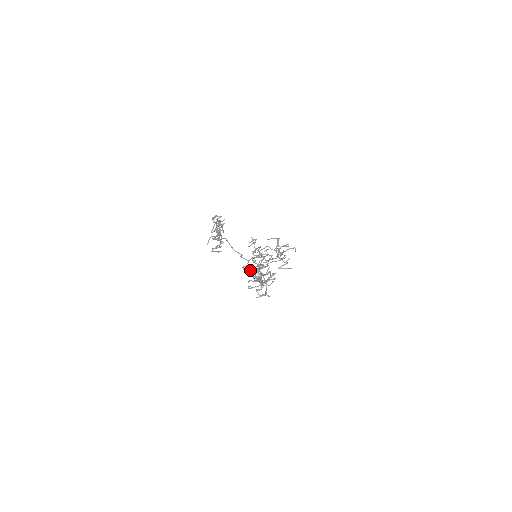
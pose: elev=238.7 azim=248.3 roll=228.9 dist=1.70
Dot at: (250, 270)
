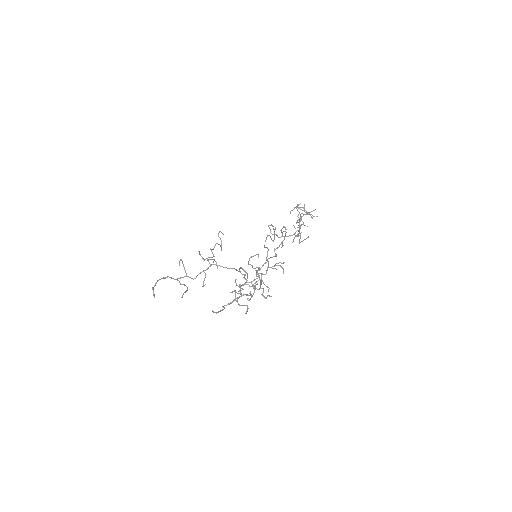
Dot at: (239, 285)
